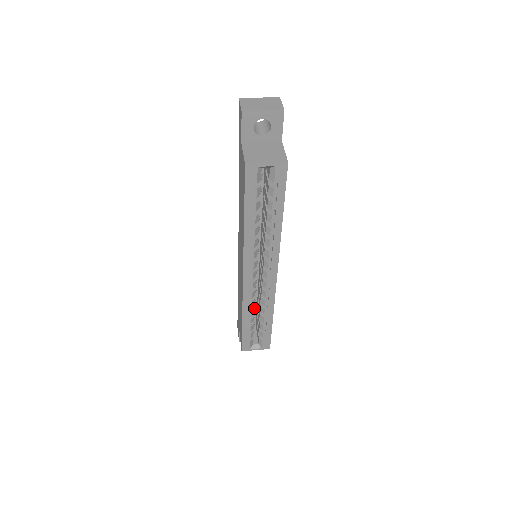
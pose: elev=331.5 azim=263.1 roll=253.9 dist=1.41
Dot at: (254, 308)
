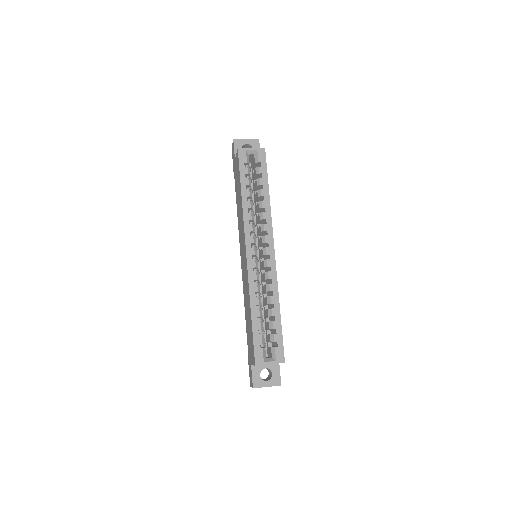
Dot at: (260, 298)
